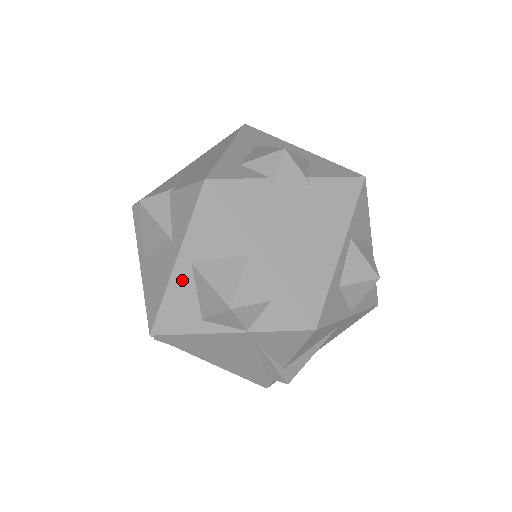
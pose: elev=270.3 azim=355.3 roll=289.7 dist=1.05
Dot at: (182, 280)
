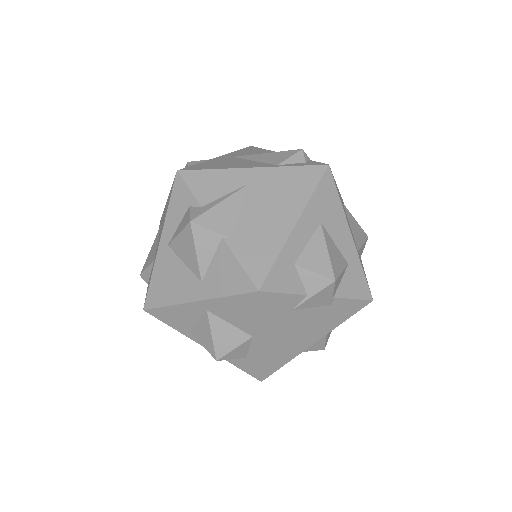
Dot at: (192, 311)
